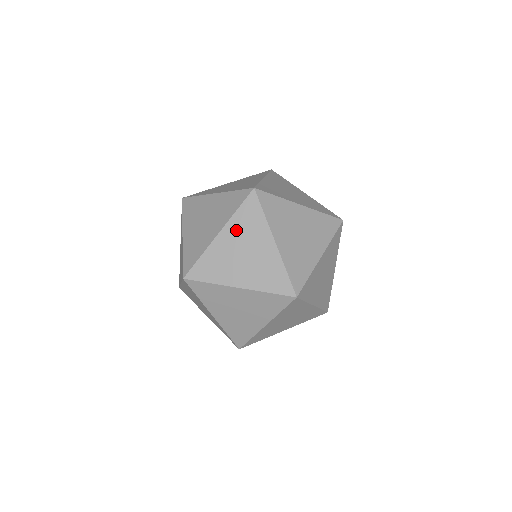
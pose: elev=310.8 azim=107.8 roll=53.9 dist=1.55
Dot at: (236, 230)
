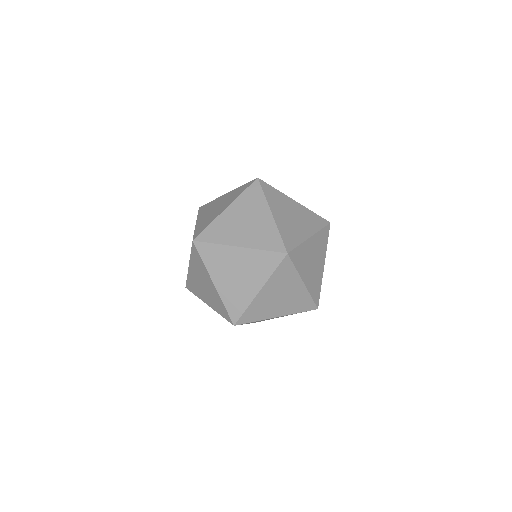
Dot at: (241, 206)
